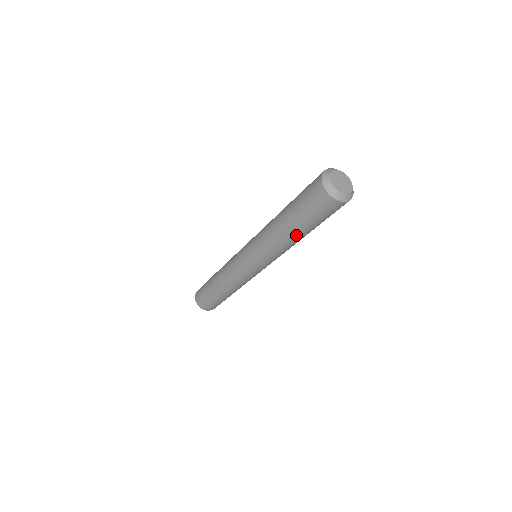
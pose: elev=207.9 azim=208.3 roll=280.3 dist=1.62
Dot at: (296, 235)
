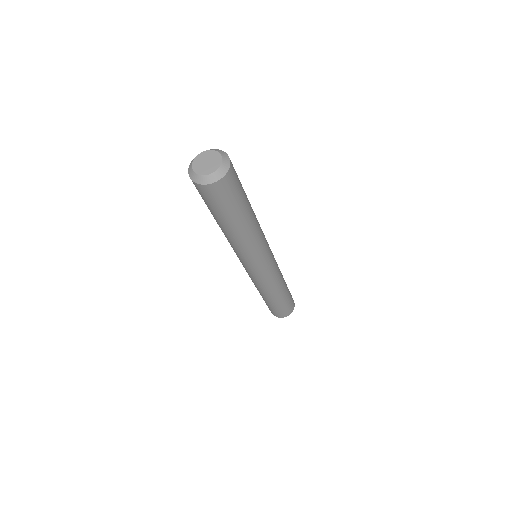
Dot at: (248, 220)
